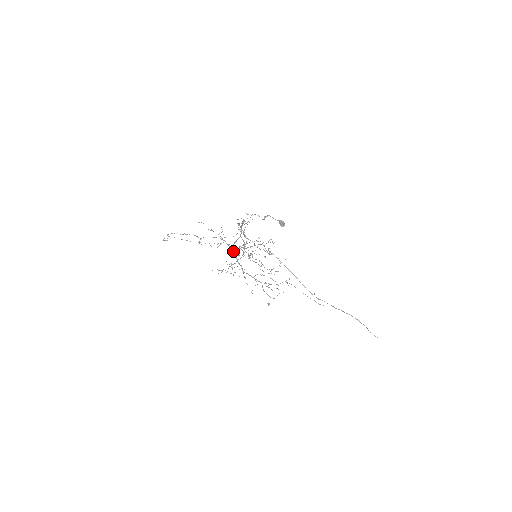
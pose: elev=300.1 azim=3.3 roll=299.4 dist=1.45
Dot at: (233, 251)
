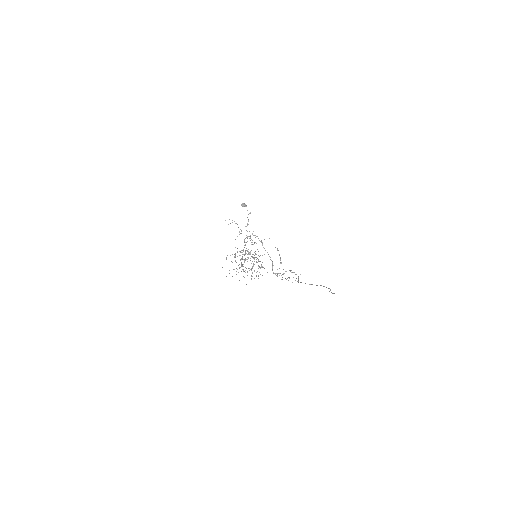
Dot at: occluded
